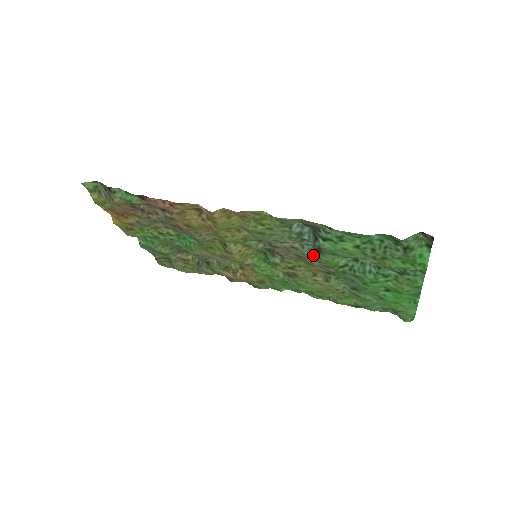
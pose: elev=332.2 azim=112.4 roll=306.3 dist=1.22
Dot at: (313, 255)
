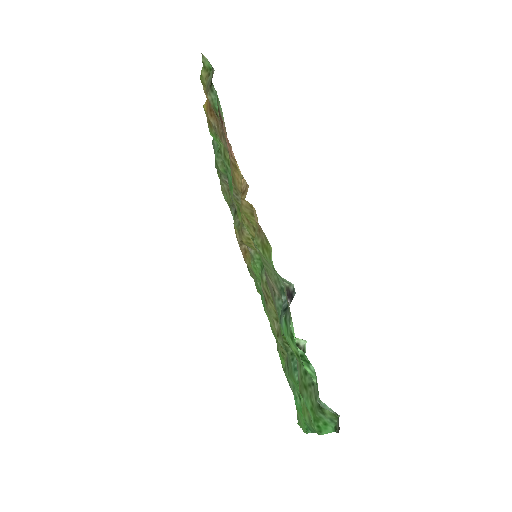
Dot at: (279, 312)
